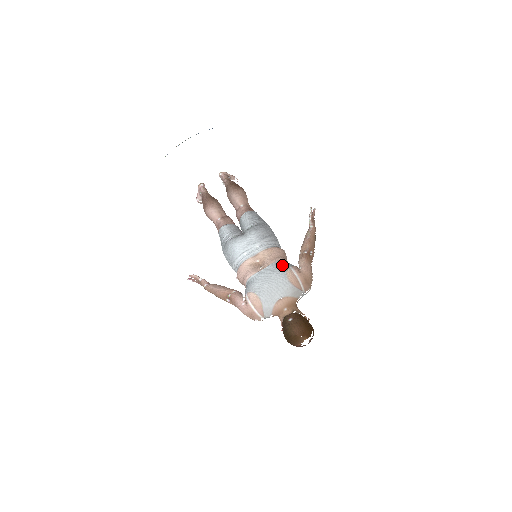
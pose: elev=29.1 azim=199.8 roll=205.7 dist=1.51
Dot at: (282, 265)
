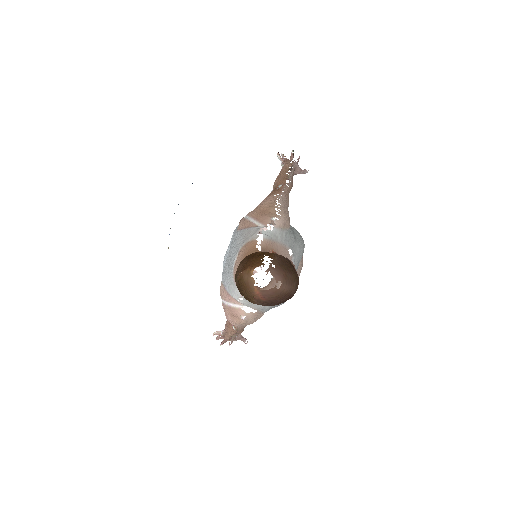
Dot at: occluded
